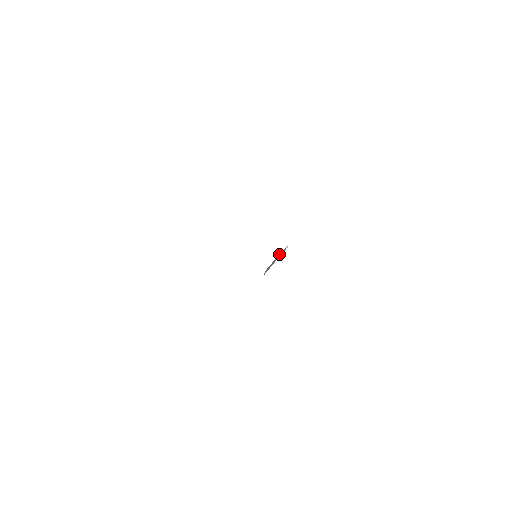
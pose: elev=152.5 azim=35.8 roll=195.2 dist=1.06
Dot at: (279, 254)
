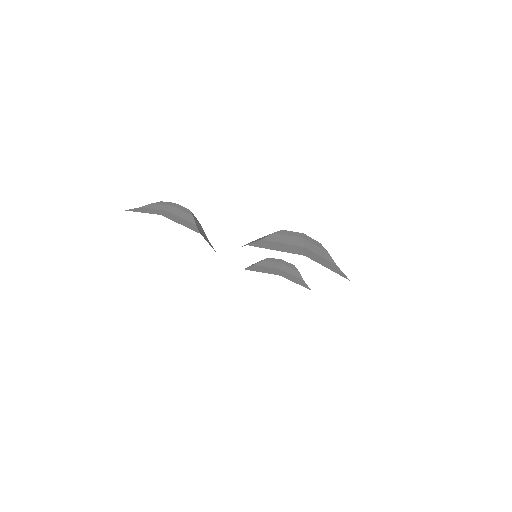
Dot at: (277, 263)
